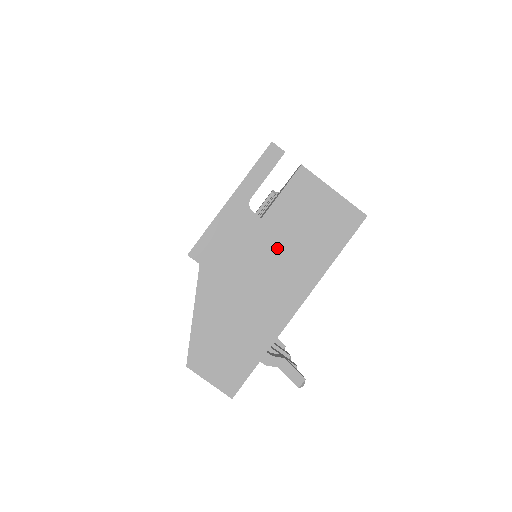
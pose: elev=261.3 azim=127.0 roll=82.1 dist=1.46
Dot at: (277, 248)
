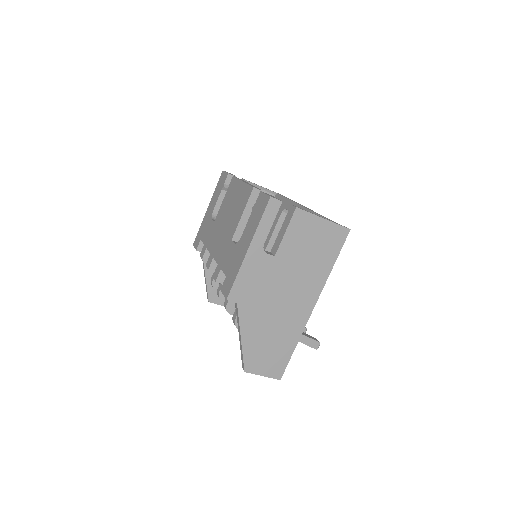
Dot at: (290, 273)
